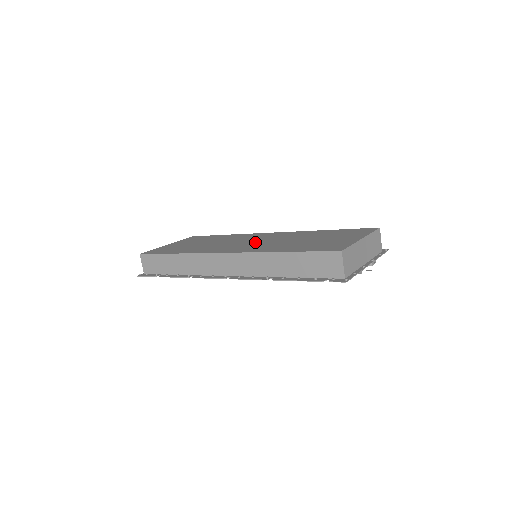
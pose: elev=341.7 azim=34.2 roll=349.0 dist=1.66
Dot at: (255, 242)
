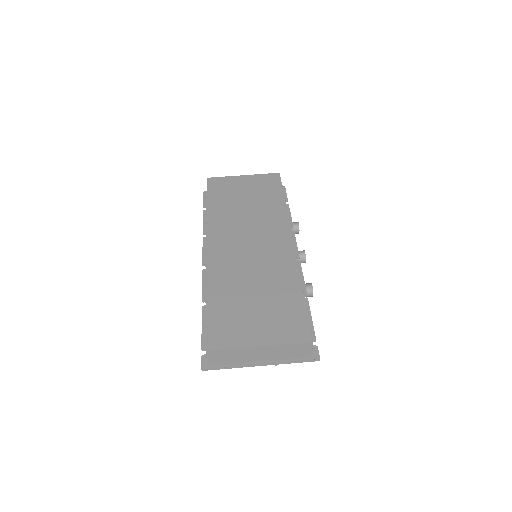
Dot at: (247, 251)
